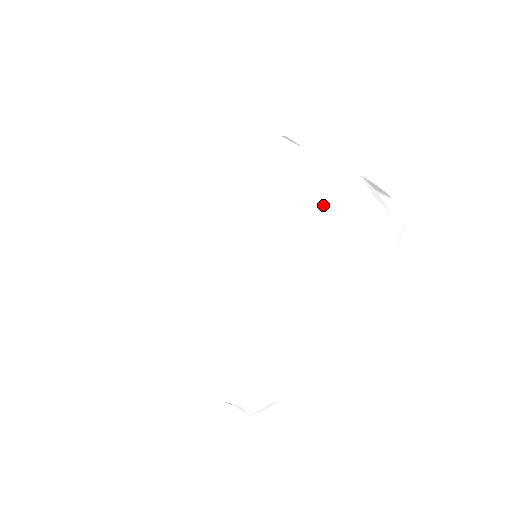
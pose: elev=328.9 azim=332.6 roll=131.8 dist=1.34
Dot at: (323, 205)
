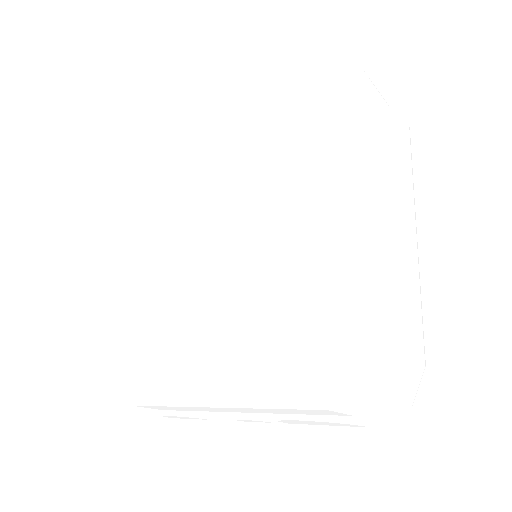
Dot at: (321, 319)
